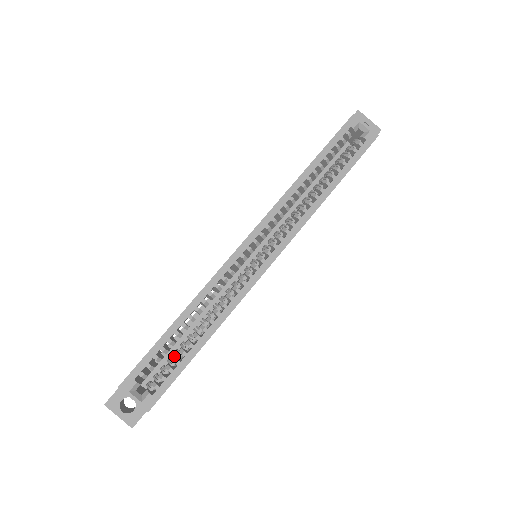
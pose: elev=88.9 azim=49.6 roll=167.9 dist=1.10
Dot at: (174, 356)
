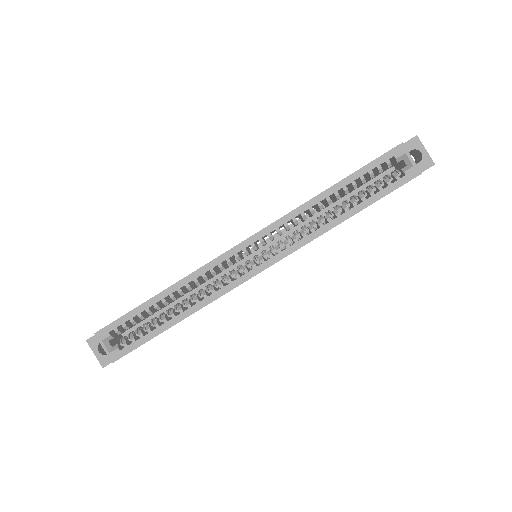
Dot at: (149, 324)
